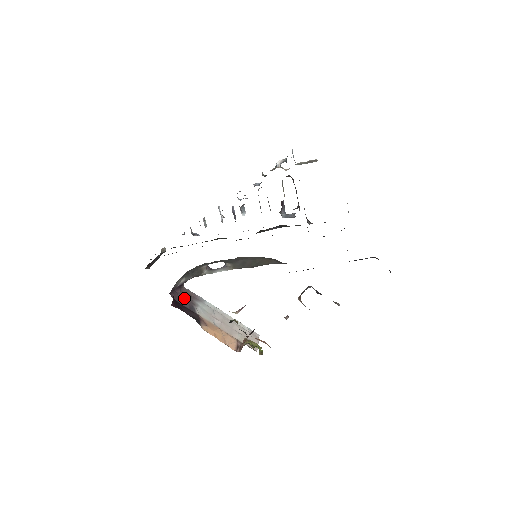
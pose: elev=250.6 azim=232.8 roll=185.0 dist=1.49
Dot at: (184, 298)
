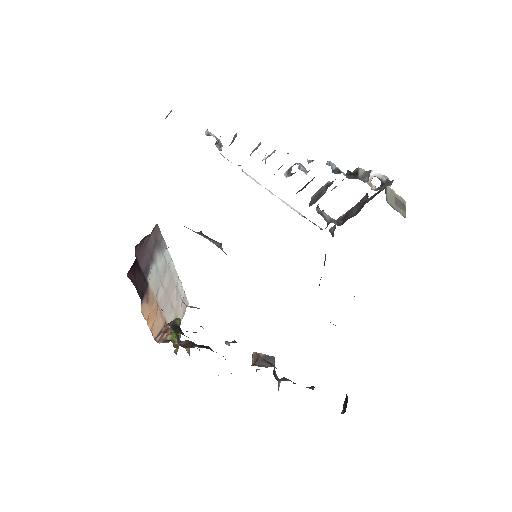
Dot at: (147, 249)
